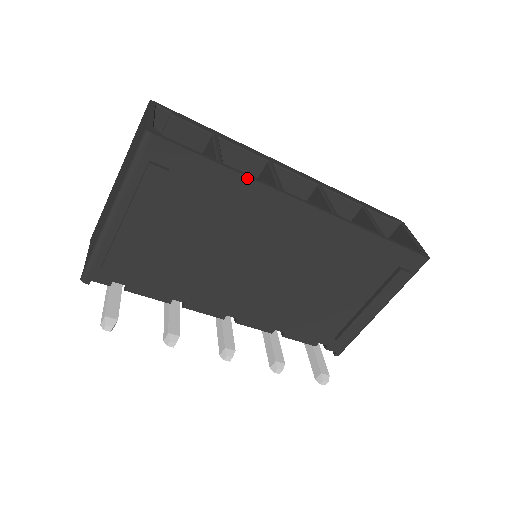
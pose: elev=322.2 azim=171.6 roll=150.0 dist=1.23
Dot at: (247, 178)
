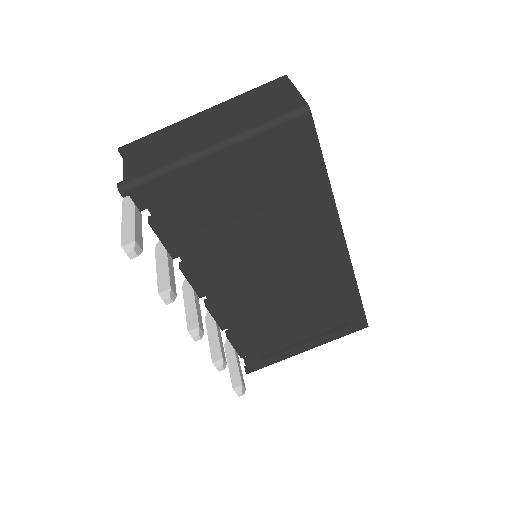
Dot at: (332, 195)
